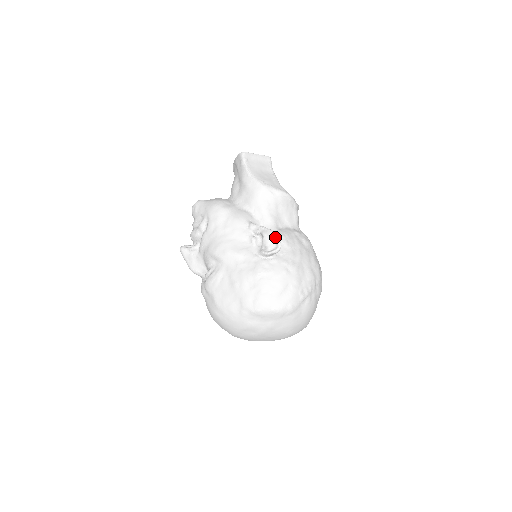
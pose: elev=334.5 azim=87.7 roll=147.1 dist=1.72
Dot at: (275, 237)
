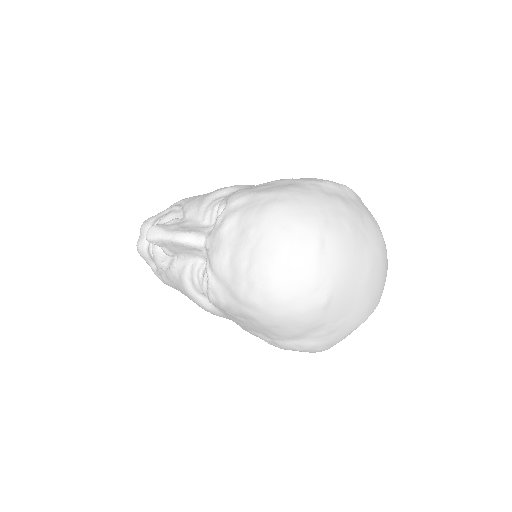
Dot at: occluded
